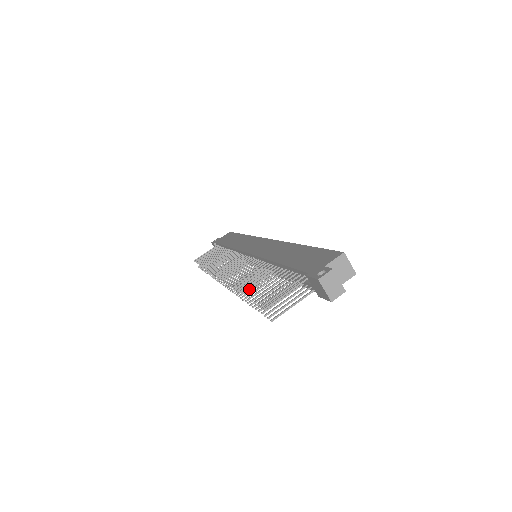
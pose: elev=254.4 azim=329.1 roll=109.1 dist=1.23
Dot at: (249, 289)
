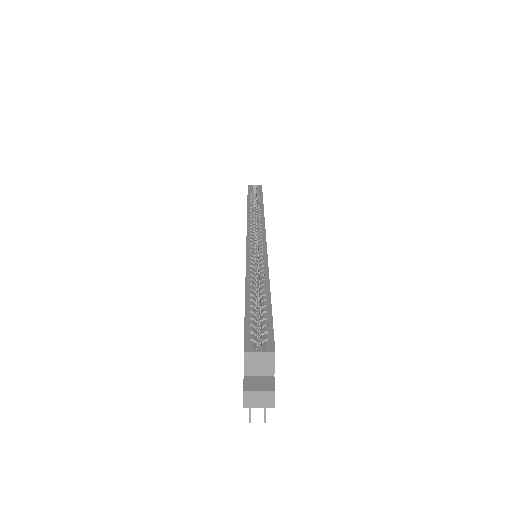
Dot at: occluded
